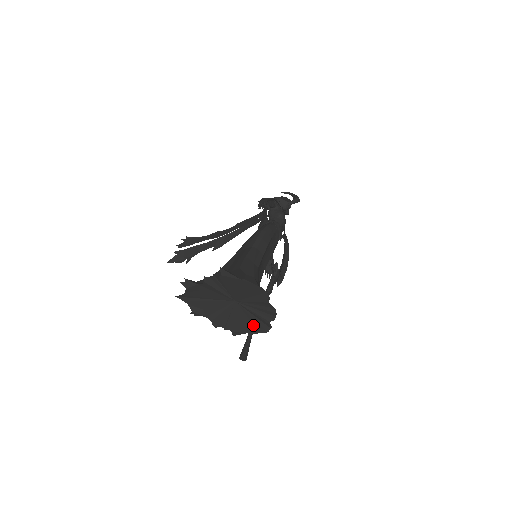
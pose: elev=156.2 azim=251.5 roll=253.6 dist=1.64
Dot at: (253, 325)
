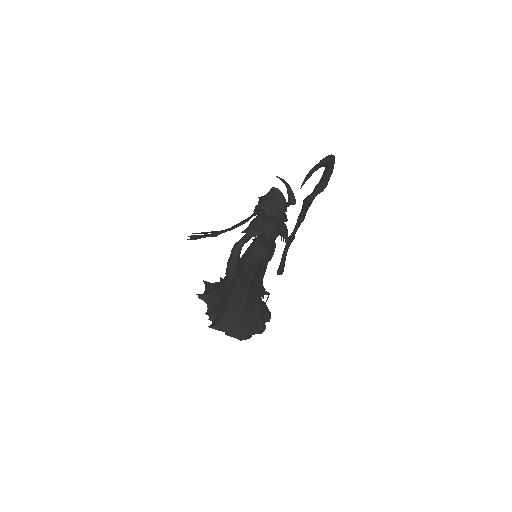
Dot at: occluded
